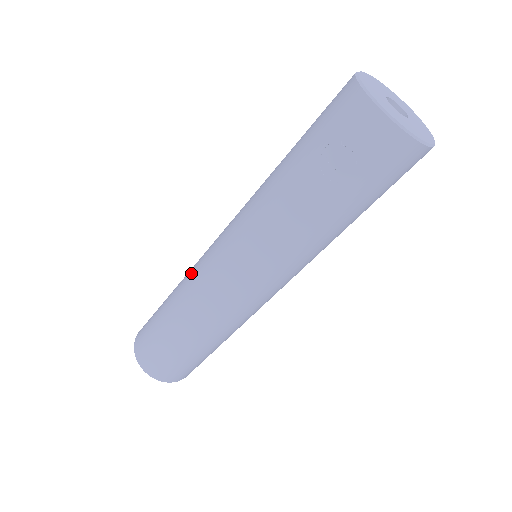
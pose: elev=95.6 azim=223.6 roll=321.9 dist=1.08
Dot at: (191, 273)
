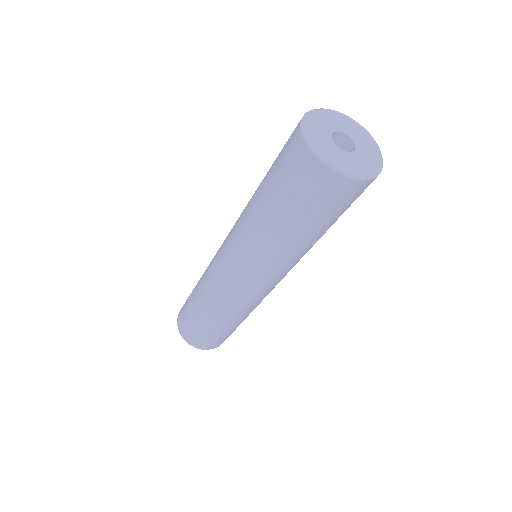
Dot at: (207, 280)
